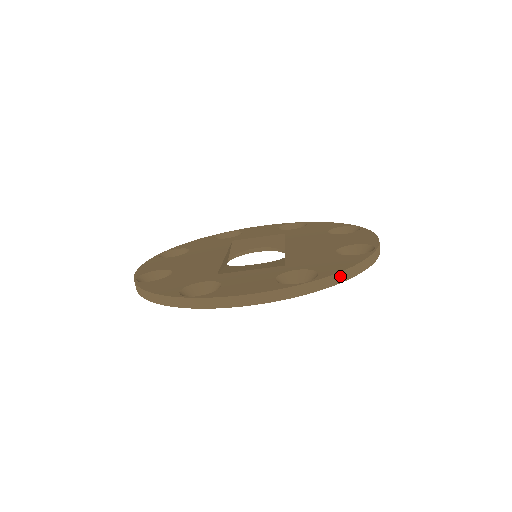
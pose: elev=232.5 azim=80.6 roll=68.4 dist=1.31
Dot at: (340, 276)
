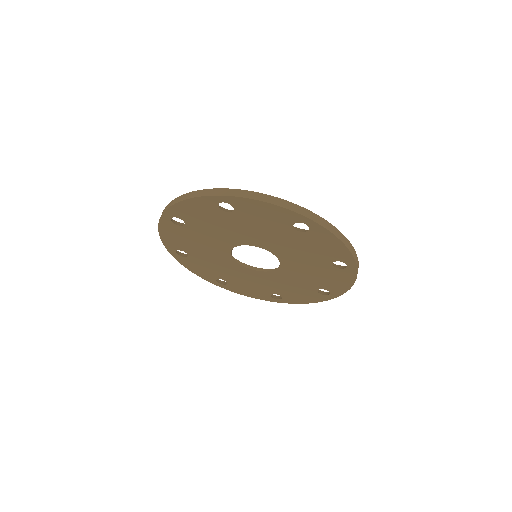
Dot at: (335, 230)
